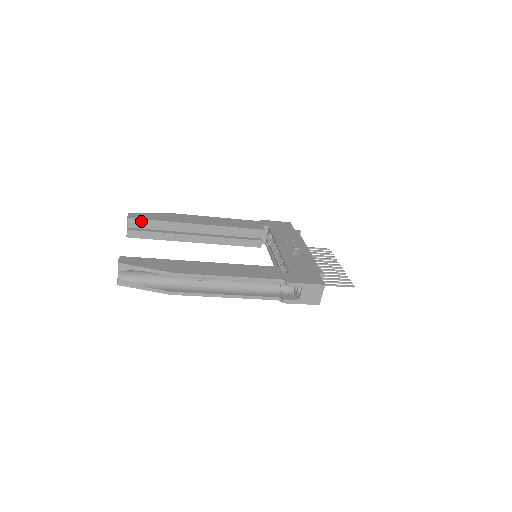
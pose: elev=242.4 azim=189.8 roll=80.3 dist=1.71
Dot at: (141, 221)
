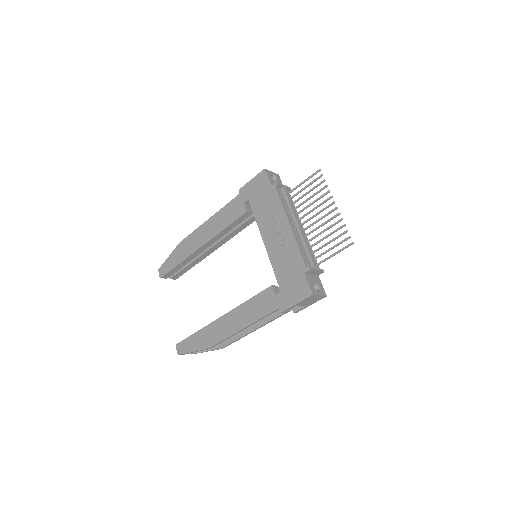
Dot at: (169, 273)
